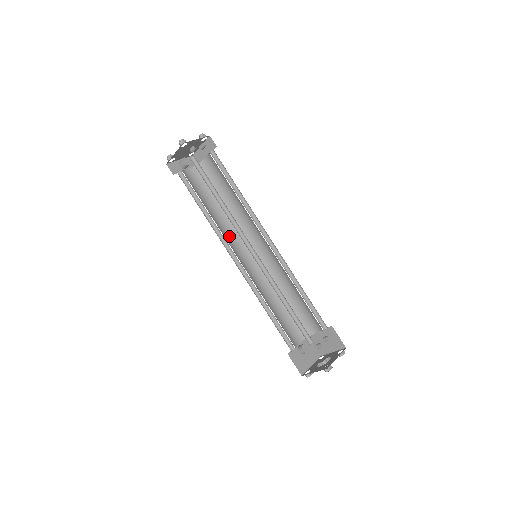
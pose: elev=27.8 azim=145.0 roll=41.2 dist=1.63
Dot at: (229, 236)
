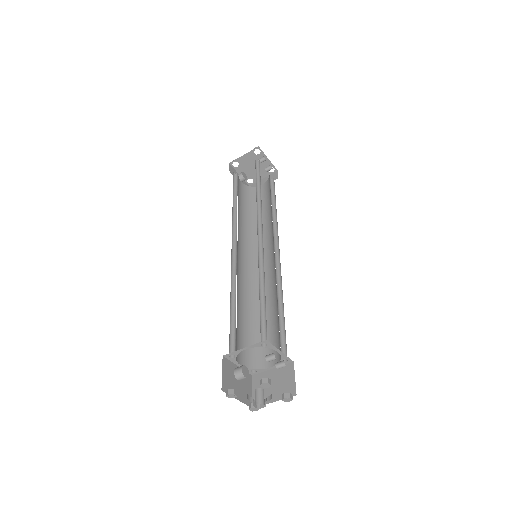
Dot at: (240, 236)
